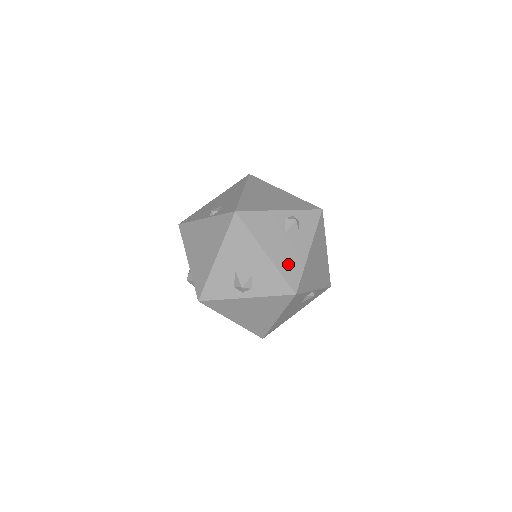
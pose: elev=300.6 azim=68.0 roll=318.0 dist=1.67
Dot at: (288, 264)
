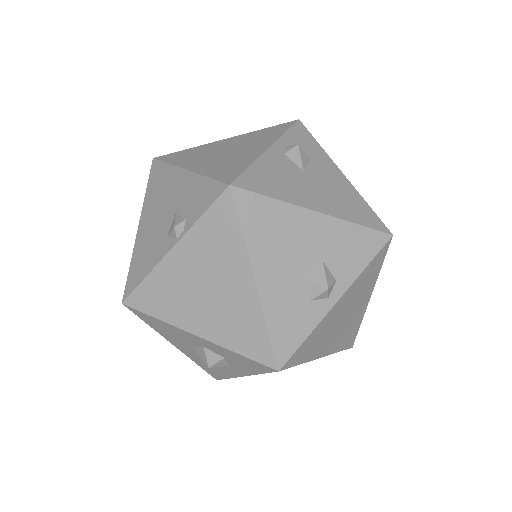
Dot at: (348, 206)
